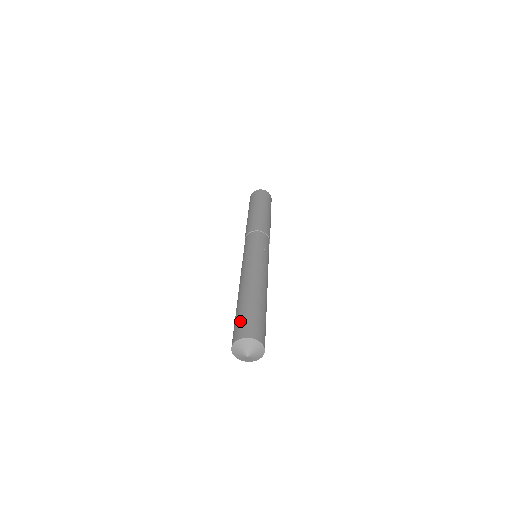
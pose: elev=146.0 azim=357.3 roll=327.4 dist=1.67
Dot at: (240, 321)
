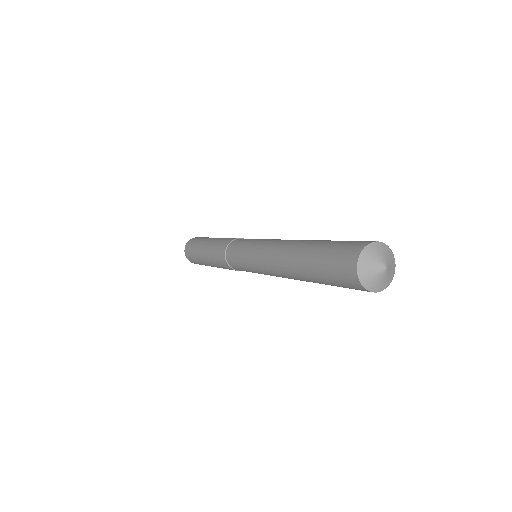
Dot at: (331, 261)
